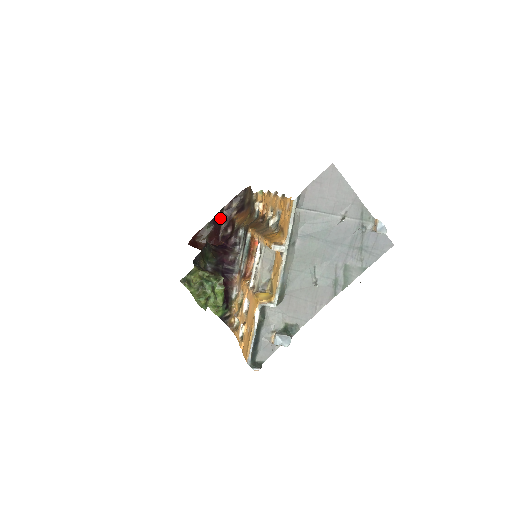
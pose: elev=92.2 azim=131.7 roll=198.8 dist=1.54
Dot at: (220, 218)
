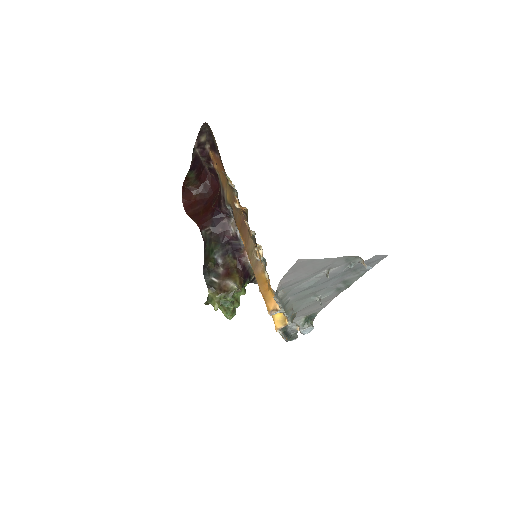
Dot at: (196, 158)
